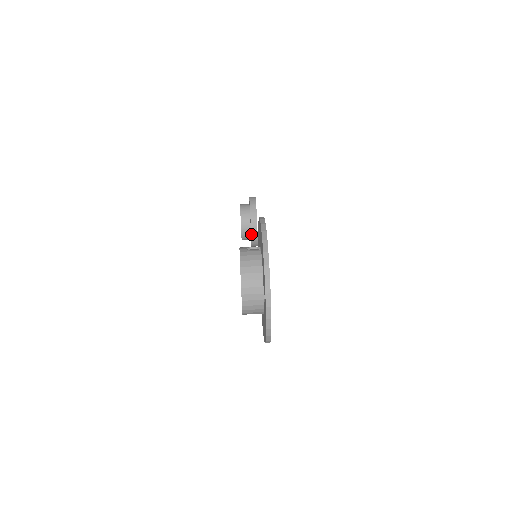
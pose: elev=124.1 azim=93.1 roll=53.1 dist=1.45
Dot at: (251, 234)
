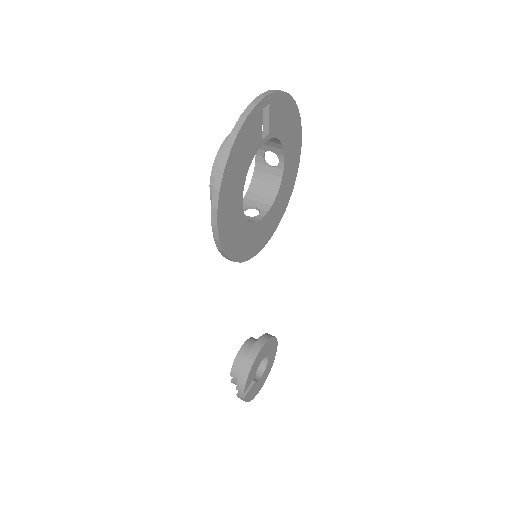
Dot at: (250, 351)
